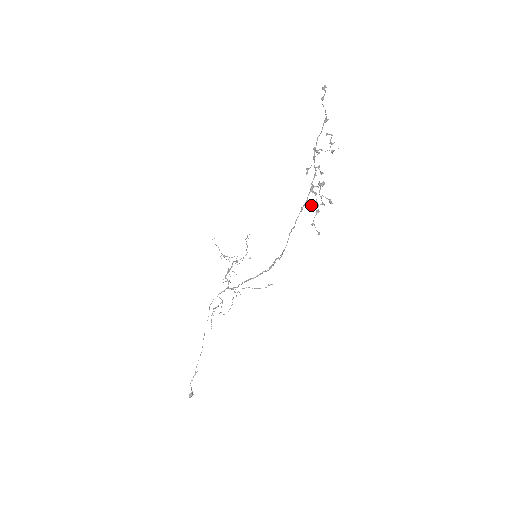
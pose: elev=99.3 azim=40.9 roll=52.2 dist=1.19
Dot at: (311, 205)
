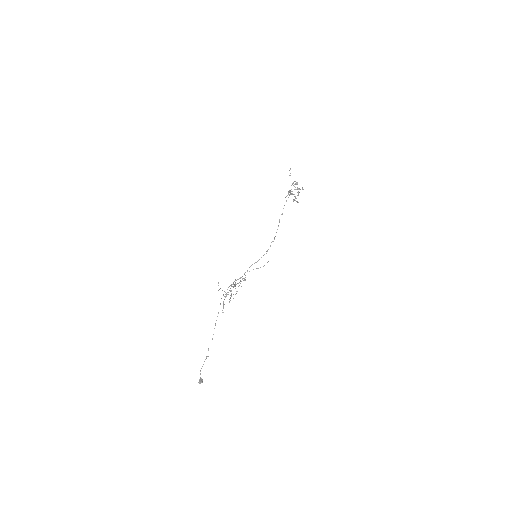
Dot at: occluded
